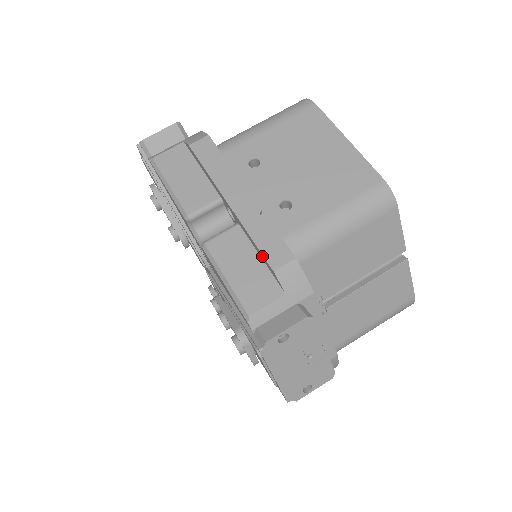
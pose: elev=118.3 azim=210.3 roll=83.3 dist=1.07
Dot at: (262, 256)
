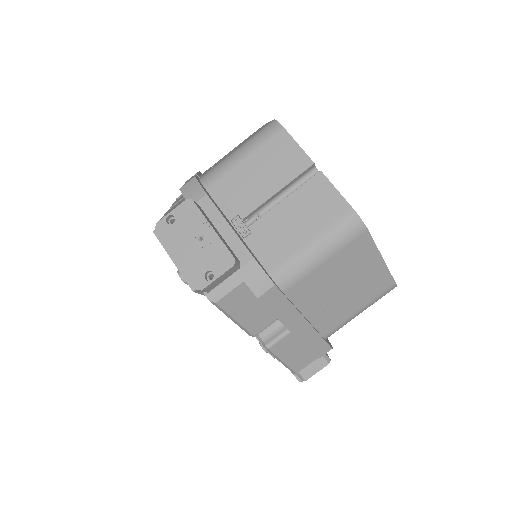
Dot at: occluded
